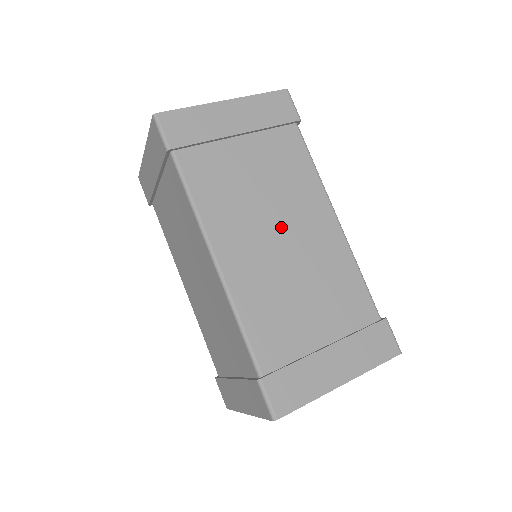
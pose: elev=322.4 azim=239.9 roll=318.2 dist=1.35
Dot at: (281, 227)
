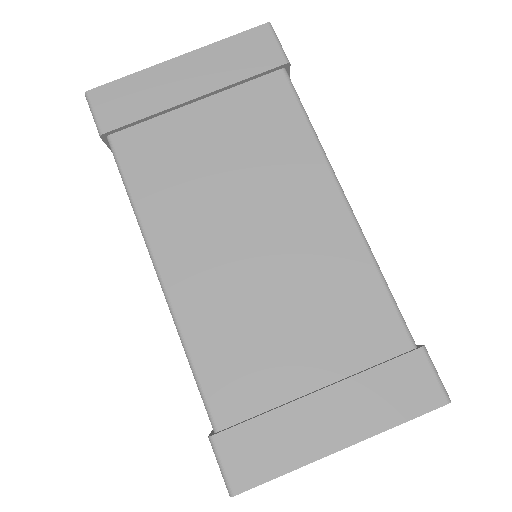
Dot at: (254, 219)
